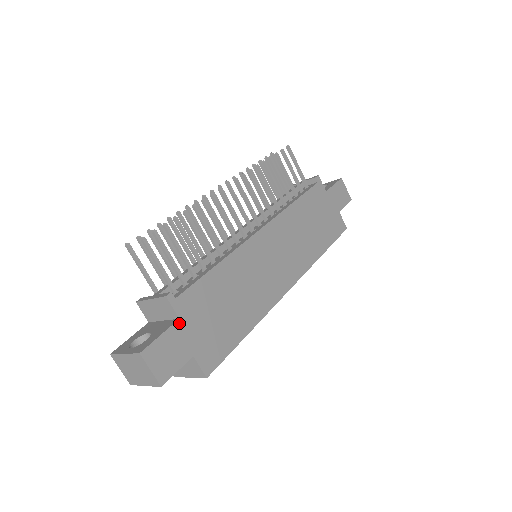
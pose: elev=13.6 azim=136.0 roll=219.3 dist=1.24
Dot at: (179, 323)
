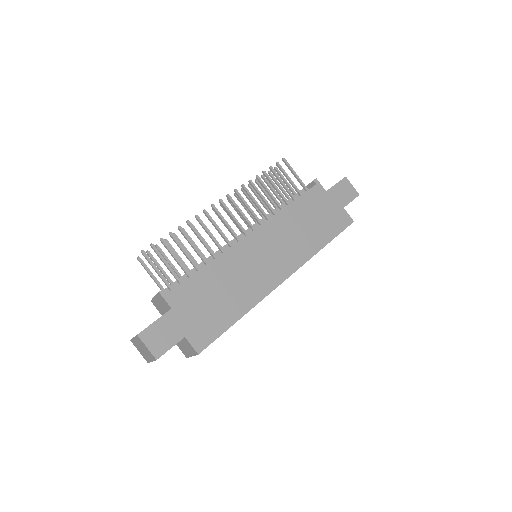
Dot at: (171, 312)
